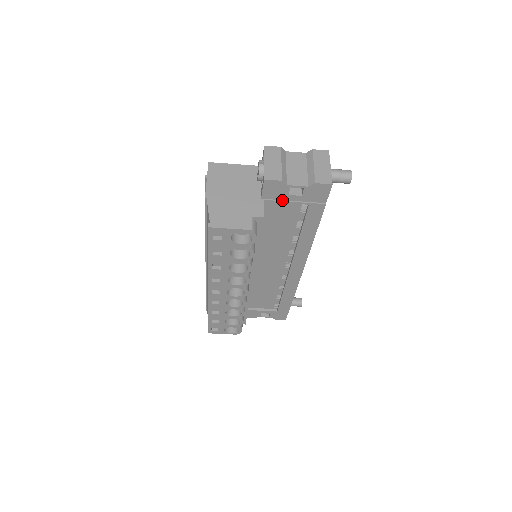
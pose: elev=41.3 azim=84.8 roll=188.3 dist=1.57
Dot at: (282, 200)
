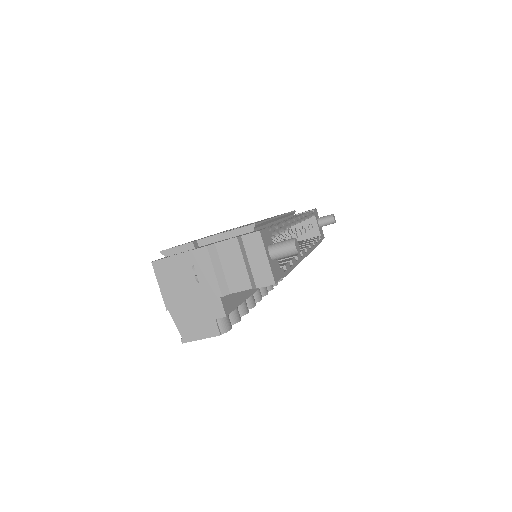
Dot at: occluded
